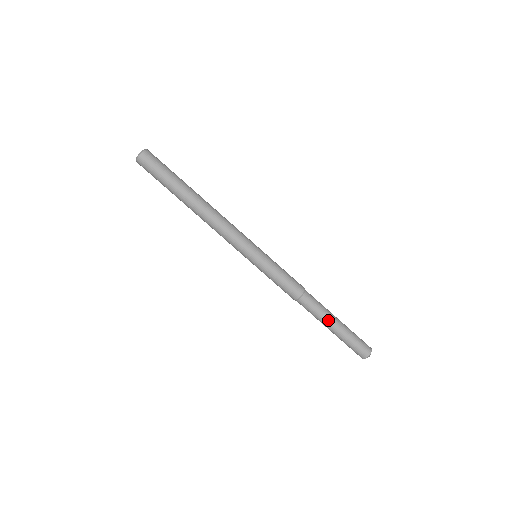
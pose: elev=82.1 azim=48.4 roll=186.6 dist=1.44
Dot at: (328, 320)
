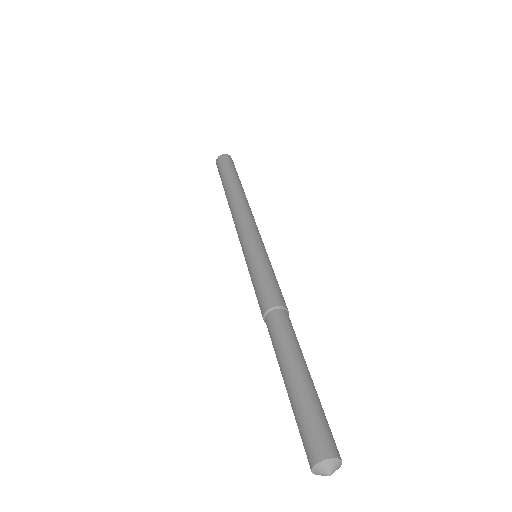
Dot at: (292, 357)
